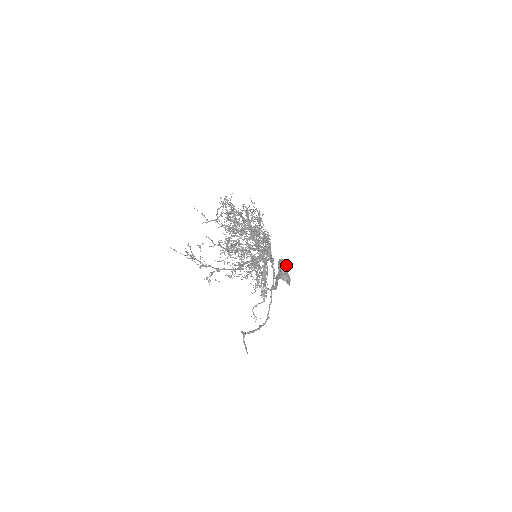
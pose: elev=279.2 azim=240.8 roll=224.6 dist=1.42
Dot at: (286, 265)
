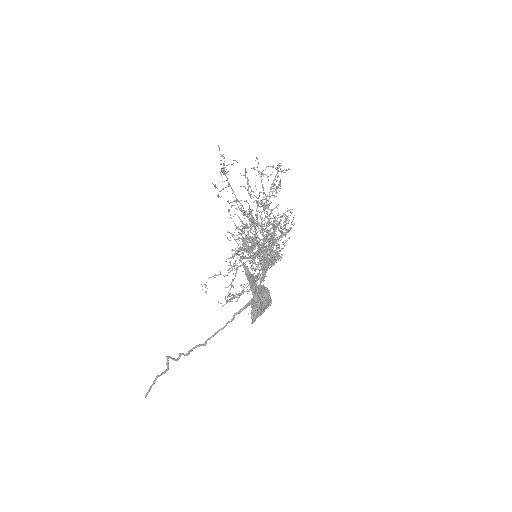
Dot at: (268, 300)
